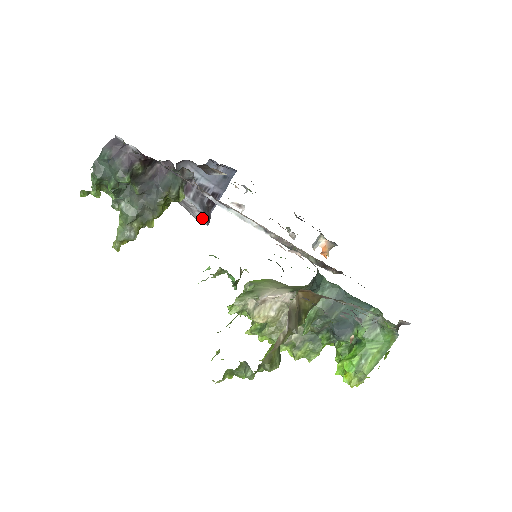
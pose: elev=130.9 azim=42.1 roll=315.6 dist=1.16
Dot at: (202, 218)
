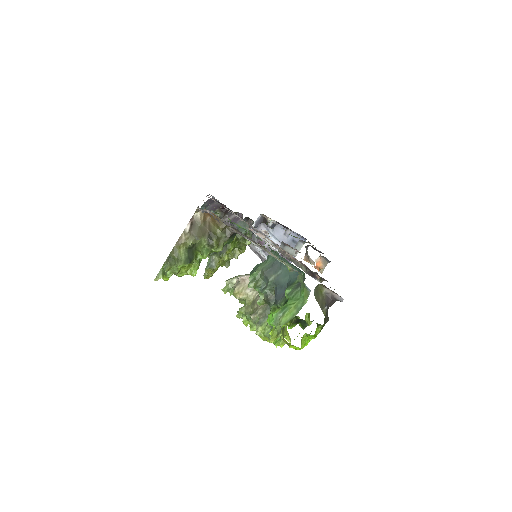
Dot at: occluded
